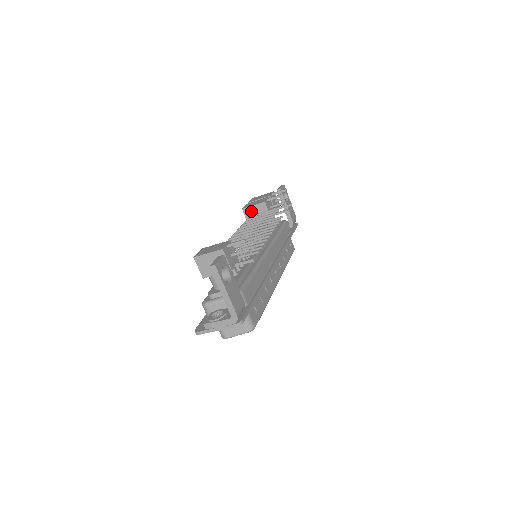
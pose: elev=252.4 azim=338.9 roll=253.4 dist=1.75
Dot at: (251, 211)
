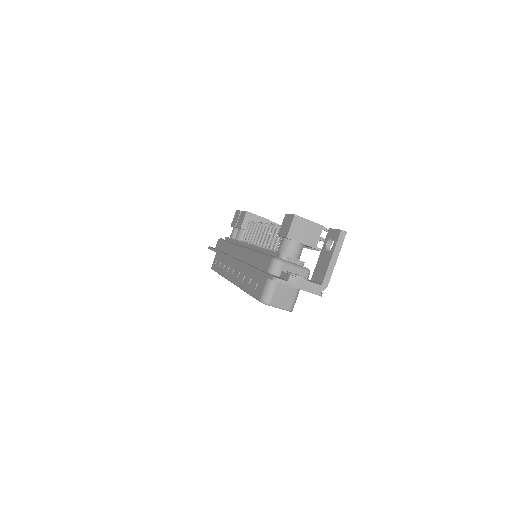
Dot at: (252, 218)
